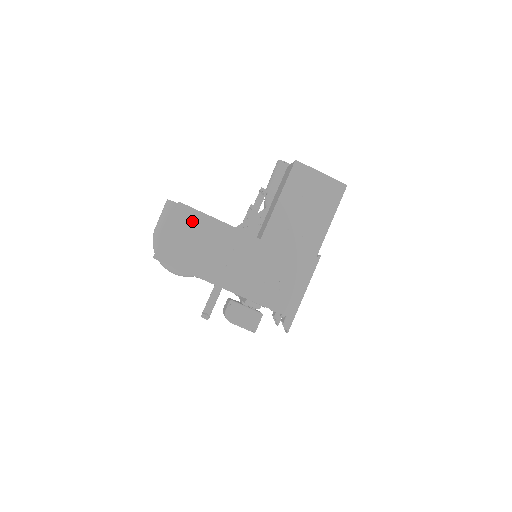
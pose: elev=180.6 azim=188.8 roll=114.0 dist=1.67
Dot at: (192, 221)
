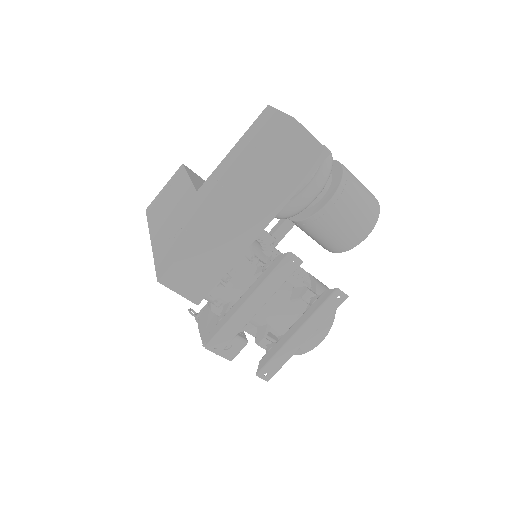
Dot at: (178, 179)
